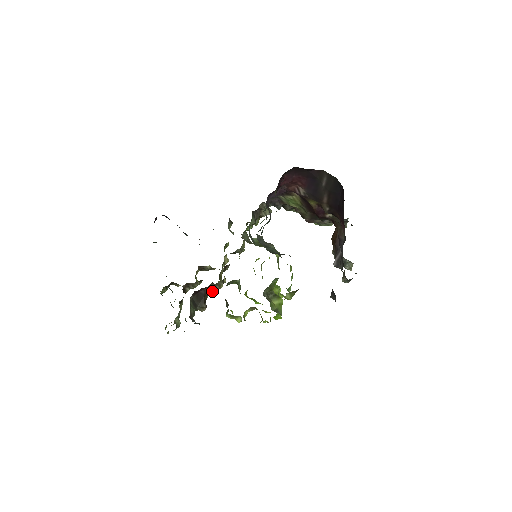
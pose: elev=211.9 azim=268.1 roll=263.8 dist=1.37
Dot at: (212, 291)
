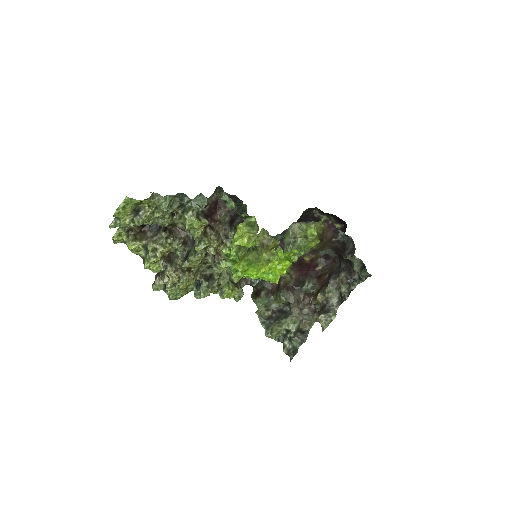
Dot at: (214, 231)
